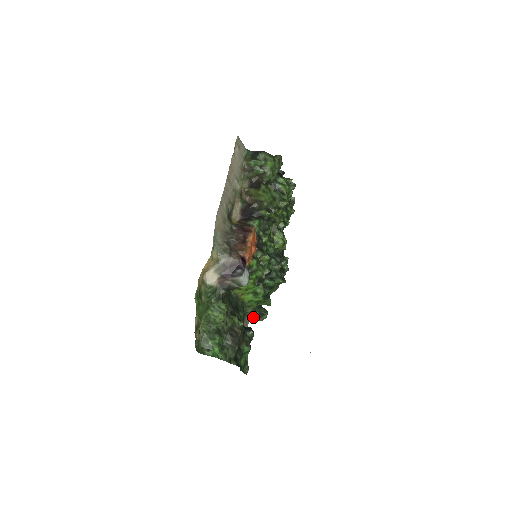
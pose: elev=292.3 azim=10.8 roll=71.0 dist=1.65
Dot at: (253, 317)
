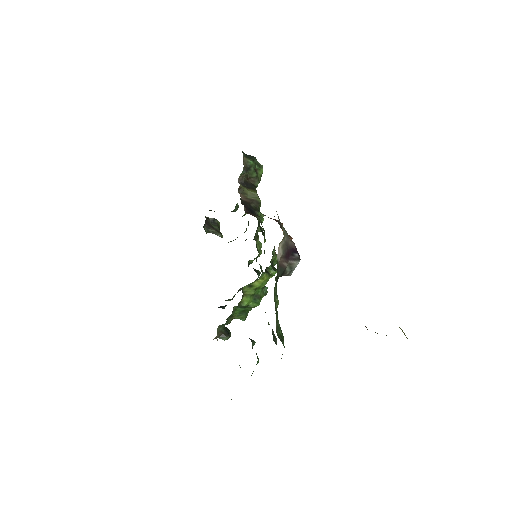
Dot at: (220, 334)
